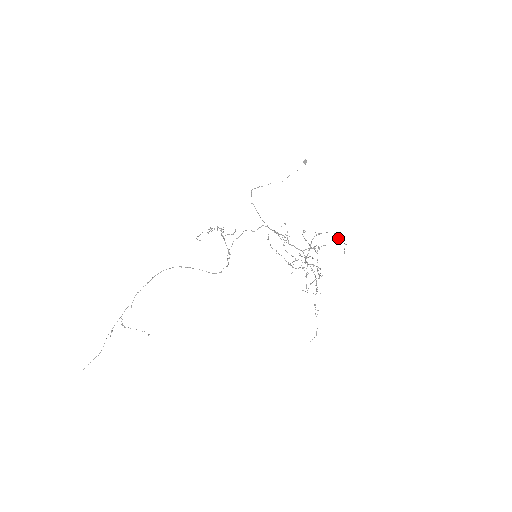
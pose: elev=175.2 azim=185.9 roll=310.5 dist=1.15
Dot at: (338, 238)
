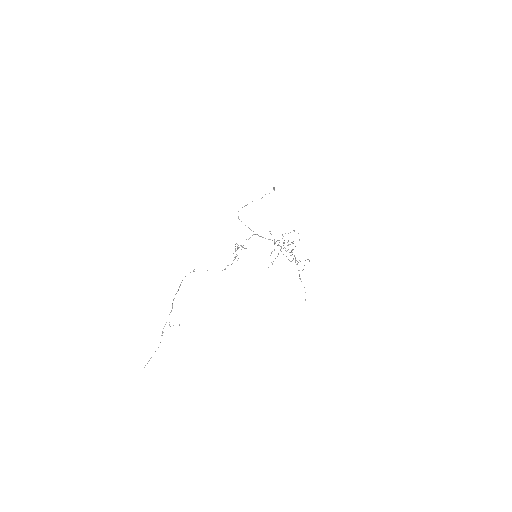
Dot at: occluded
